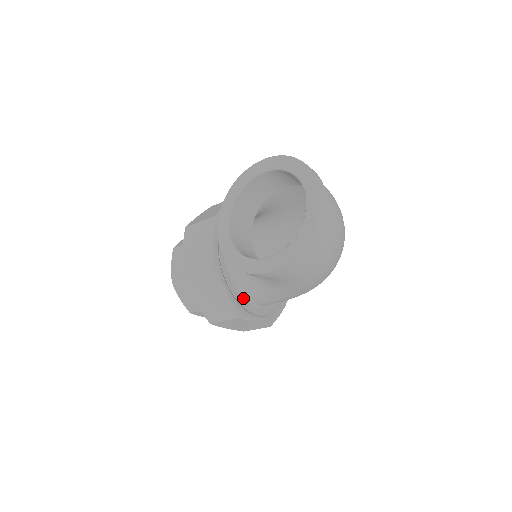
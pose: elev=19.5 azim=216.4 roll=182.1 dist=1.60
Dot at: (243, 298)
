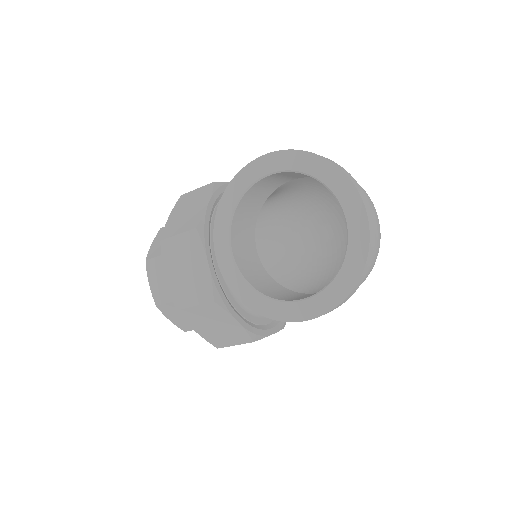
Dot at: (253, 314)
